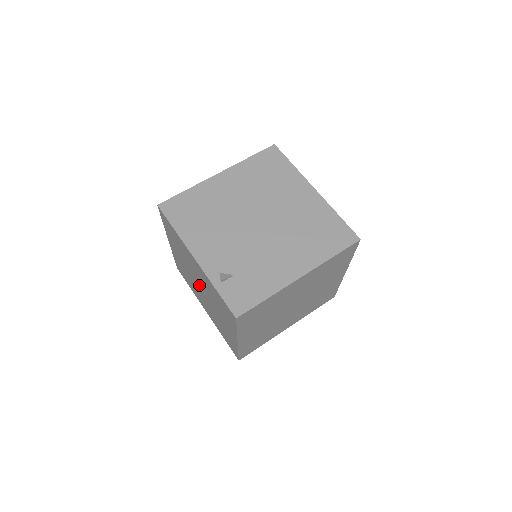
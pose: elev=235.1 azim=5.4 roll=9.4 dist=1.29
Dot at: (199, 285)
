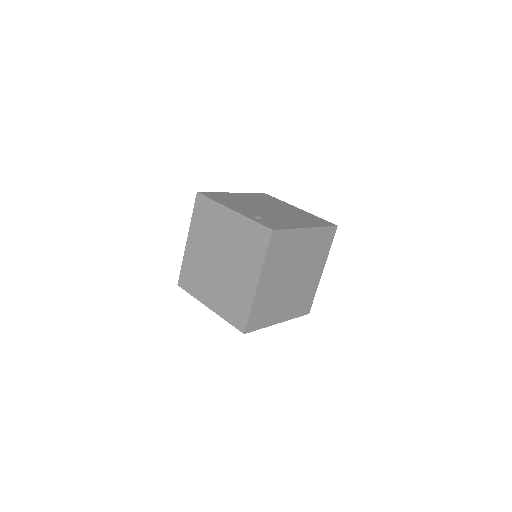
Dot at: (219, 257)
